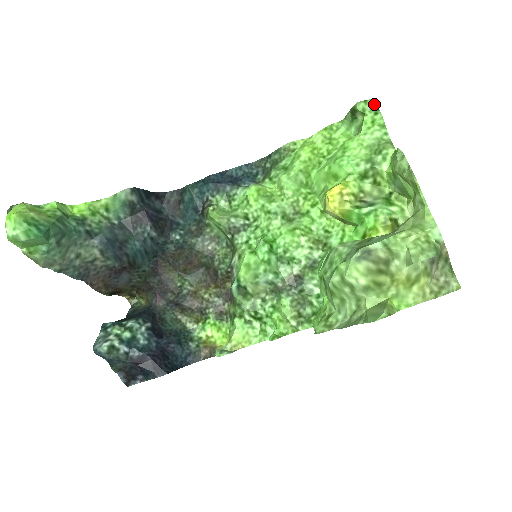
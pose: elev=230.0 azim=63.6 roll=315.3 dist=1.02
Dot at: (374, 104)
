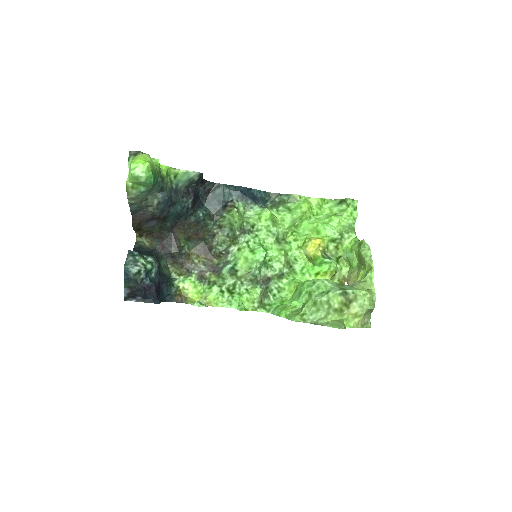
Dot at: (356, 204)
